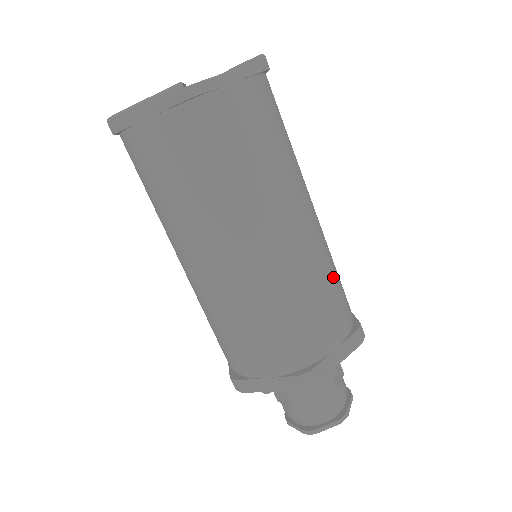
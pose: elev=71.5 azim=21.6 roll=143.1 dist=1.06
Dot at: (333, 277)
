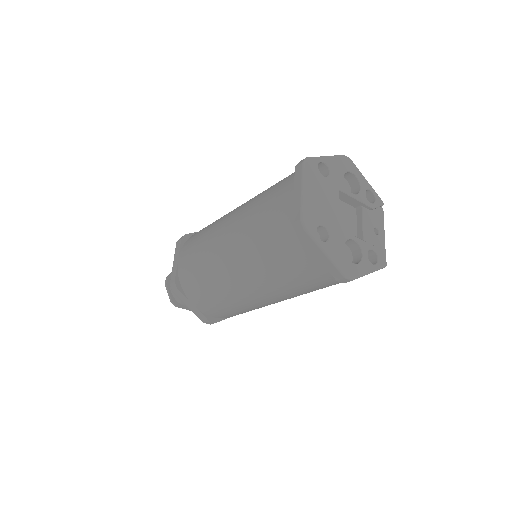
Dot at: occluded
